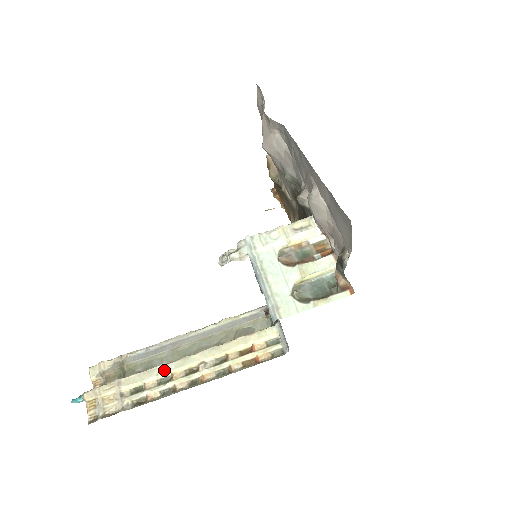
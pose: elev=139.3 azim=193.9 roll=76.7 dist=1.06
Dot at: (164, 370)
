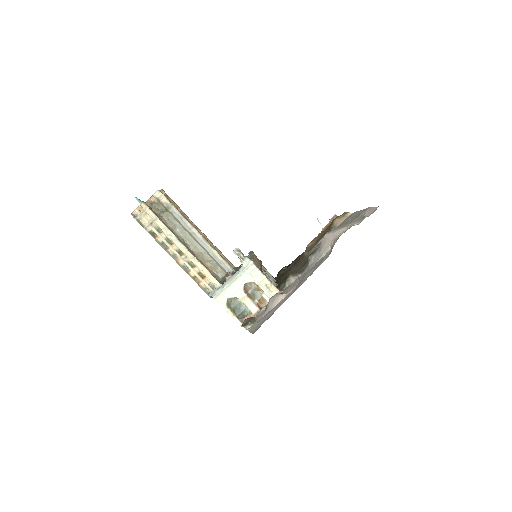
Dot at: (173, 239)
